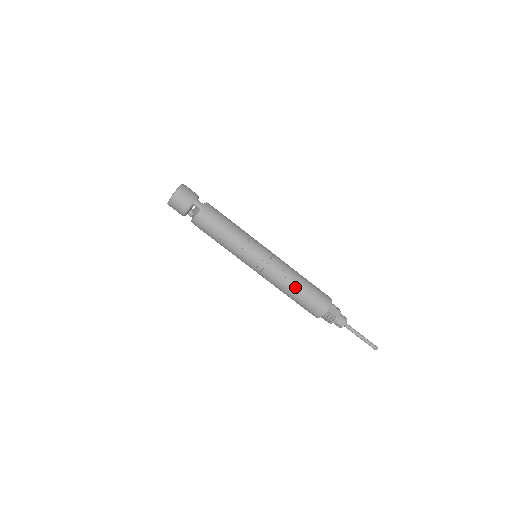
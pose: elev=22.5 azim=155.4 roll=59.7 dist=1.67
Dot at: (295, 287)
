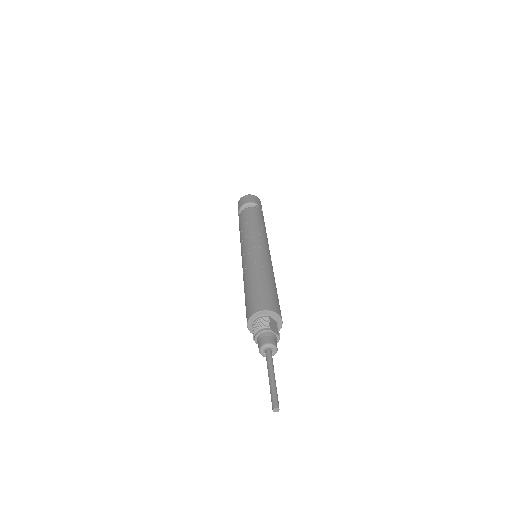
Dot at: (263, 276)
